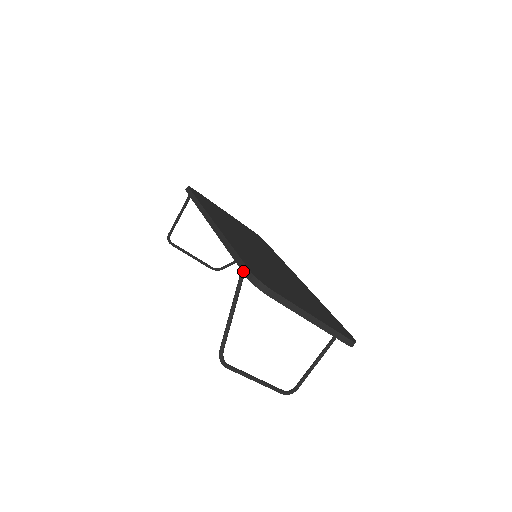
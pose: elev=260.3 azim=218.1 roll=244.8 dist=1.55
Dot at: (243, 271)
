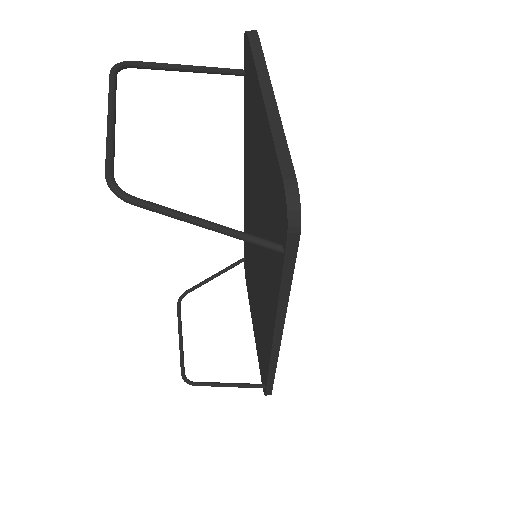
Dot at: occluded
